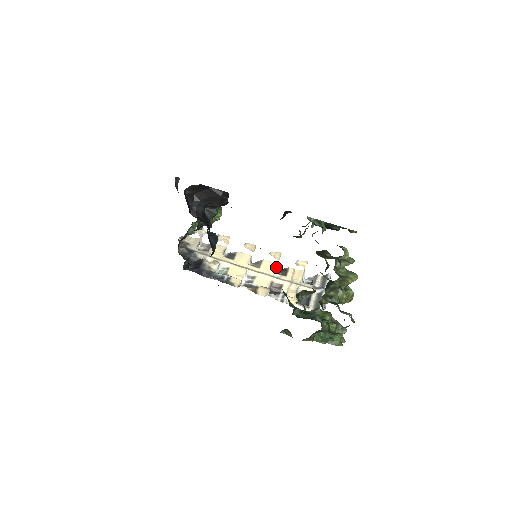
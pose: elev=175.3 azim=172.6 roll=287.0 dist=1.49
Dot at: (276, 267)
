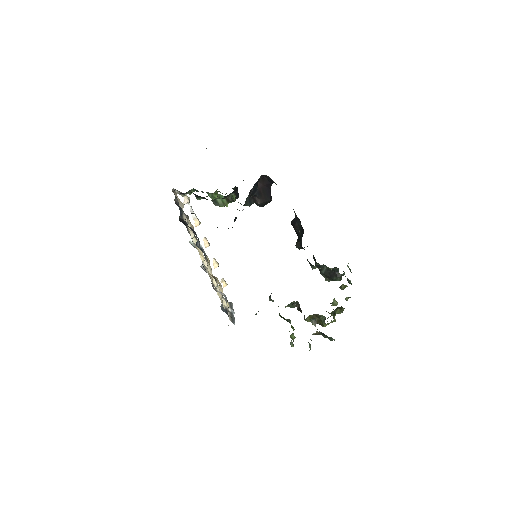
Dot at: occluded
